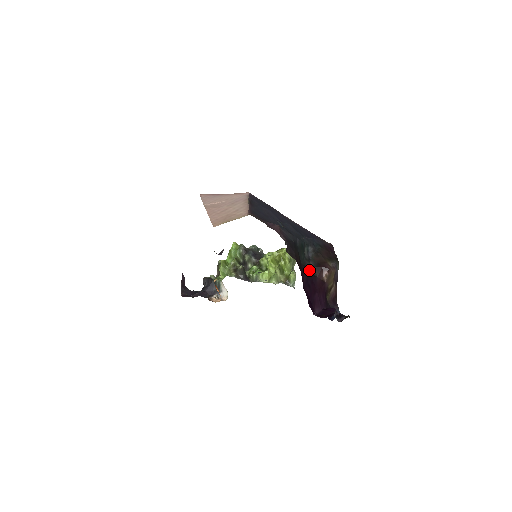
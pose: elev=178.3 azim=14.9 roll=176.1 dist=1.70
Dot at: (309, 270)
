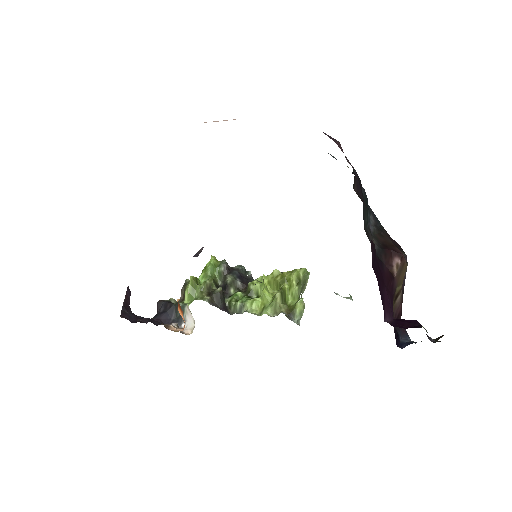
Dot at: (371, 250)
